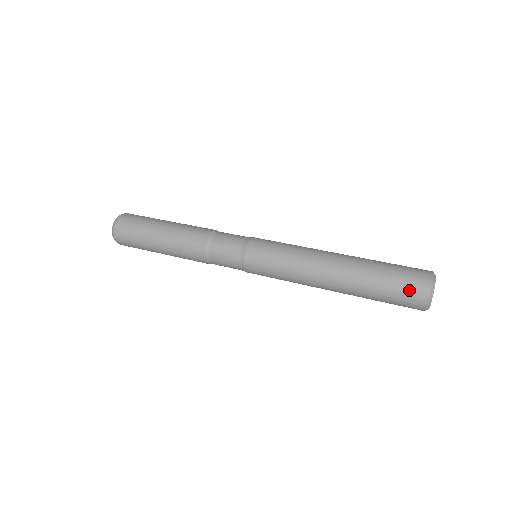
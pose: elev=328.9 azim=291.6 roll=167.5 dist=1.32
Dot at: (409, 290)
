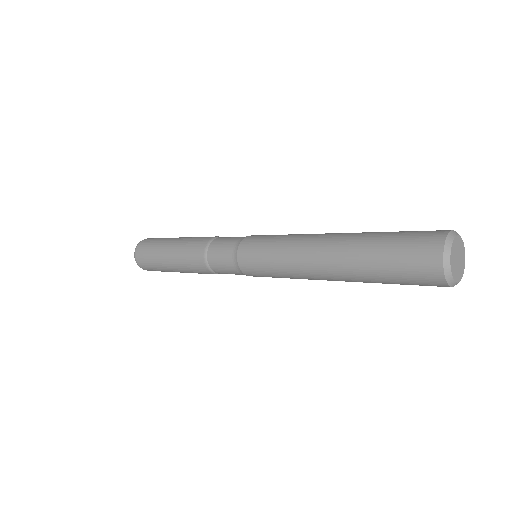
Dot at: (418, 241)
